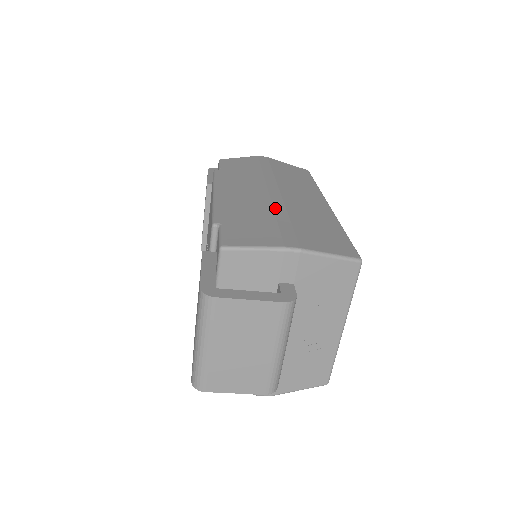
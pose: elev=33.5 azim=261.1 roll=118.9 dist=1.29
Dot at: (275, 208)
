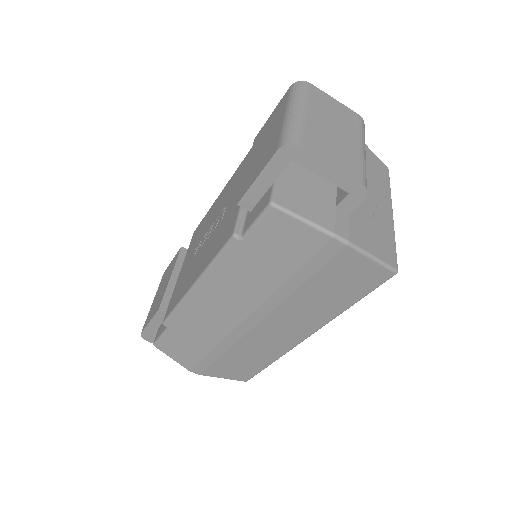
Dot at: occluded
